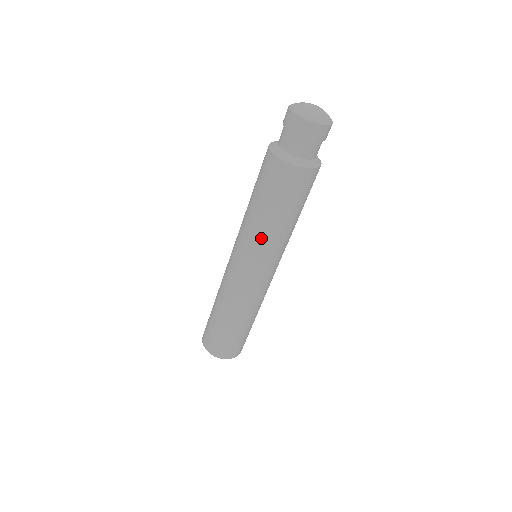
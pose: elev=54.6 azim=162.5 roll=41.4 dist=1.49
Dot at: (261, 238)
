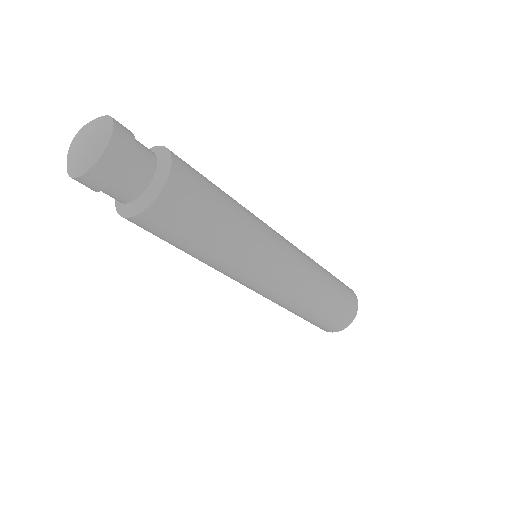
Dot at: (220, 267)
